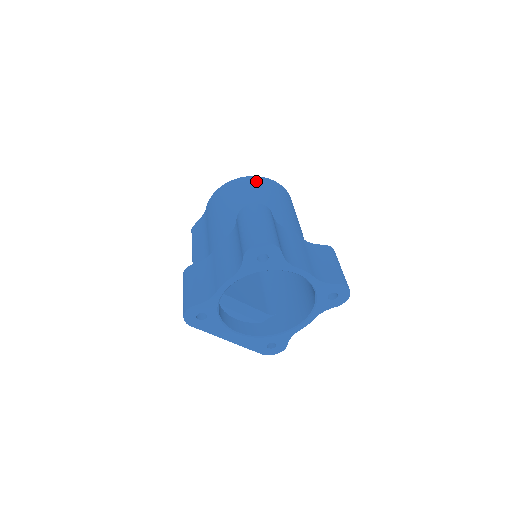
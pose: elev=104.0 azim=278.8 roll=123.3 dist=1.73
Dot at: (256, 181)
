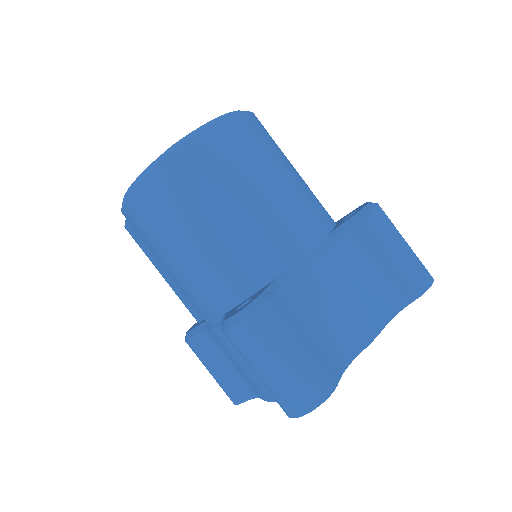
Dot at: (179, 174)
